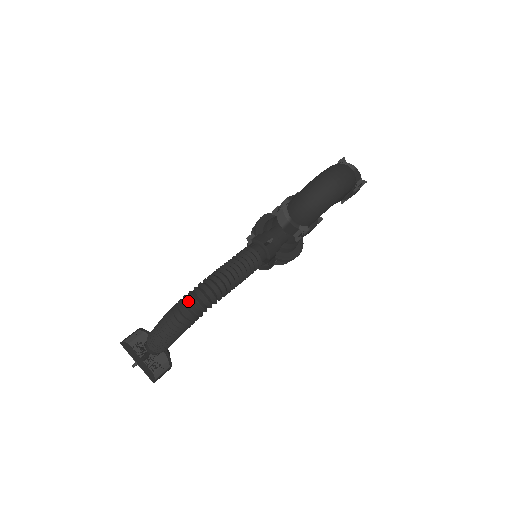
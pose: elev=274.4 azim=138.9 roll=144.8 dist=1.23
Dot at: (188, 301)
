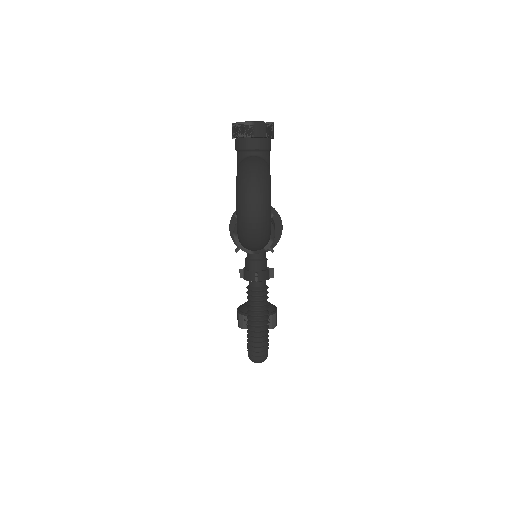
Dot at: (253, 358)
